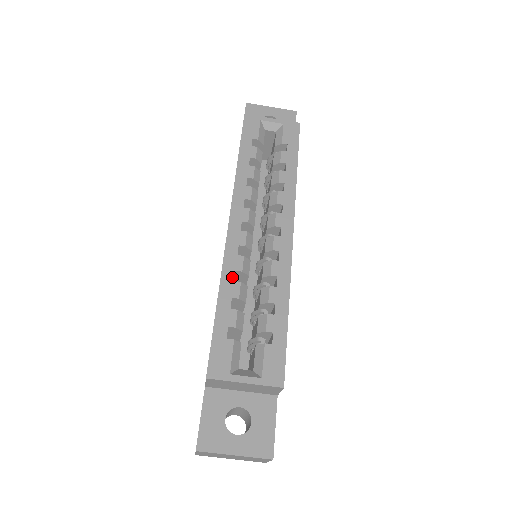
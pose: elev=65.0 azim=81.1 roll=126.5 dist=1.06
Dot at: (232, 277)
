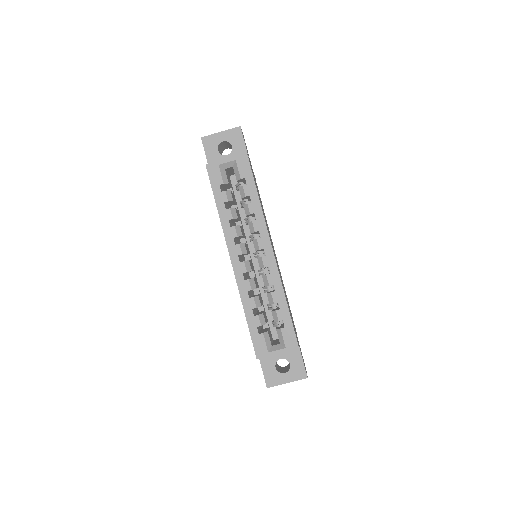
Dot at: (247, 296)
